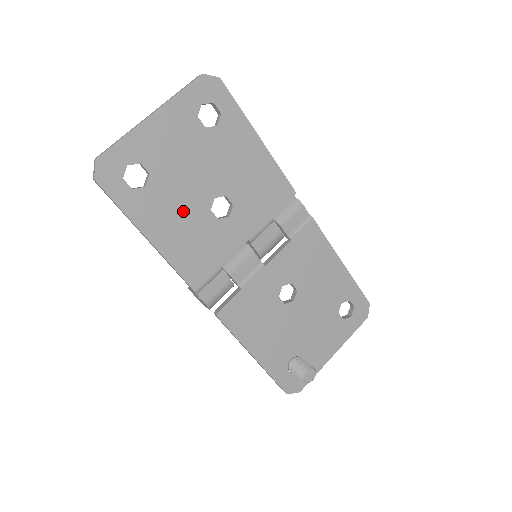
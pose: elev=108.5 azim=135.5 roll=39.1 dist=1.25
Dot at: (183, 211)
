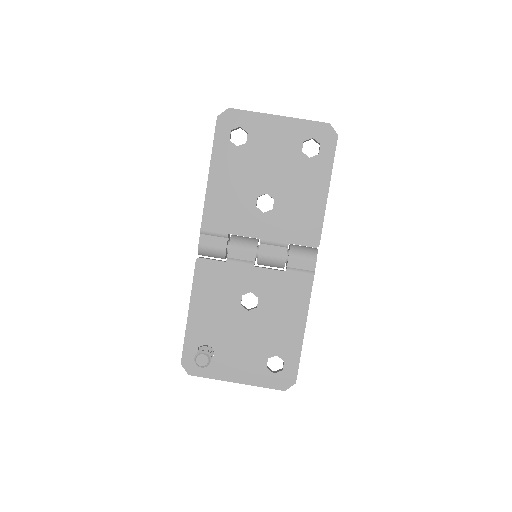
Dot at: (242, 180)
